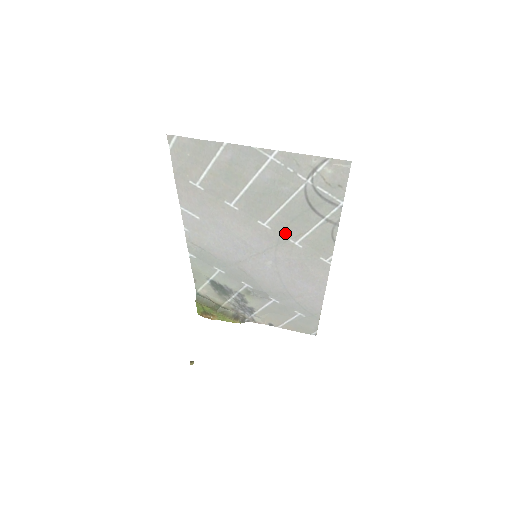
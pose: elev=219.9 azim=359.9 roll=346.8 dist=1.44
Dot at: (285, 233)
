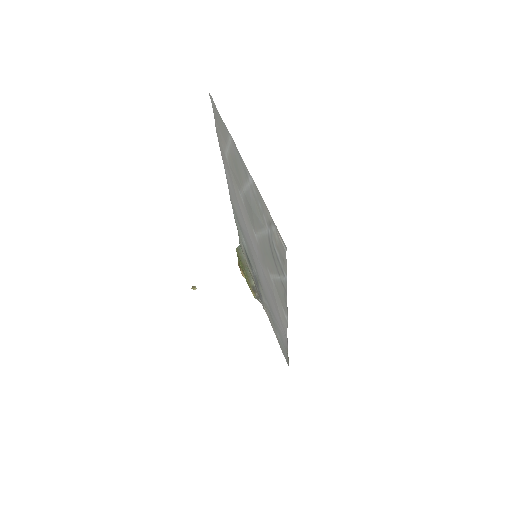
Dot at: (265, 258)
